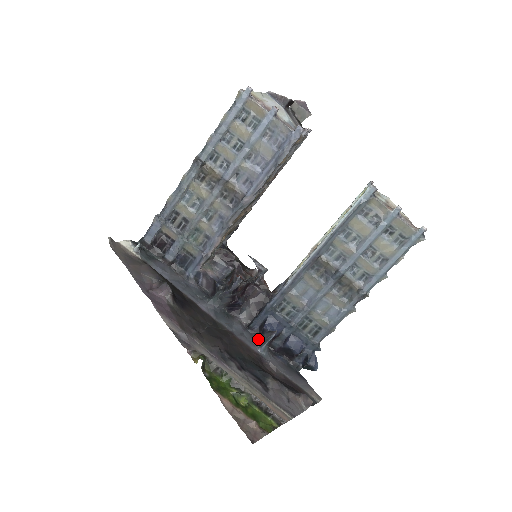
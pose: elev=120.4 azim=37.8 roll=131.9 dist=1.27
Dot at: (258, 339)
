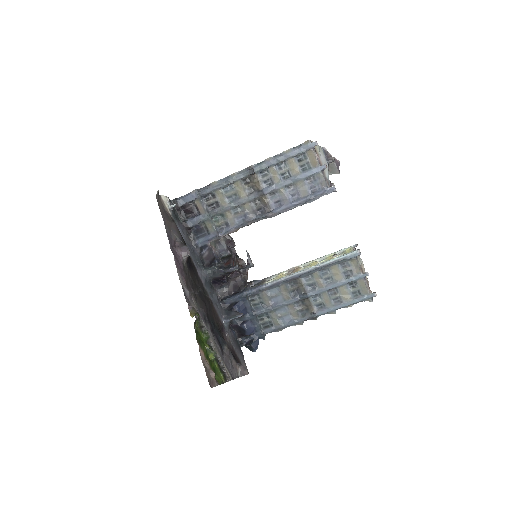
Dot at: (226, 313)
